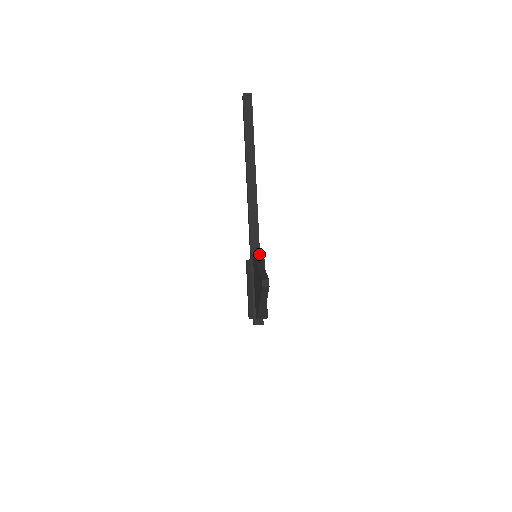
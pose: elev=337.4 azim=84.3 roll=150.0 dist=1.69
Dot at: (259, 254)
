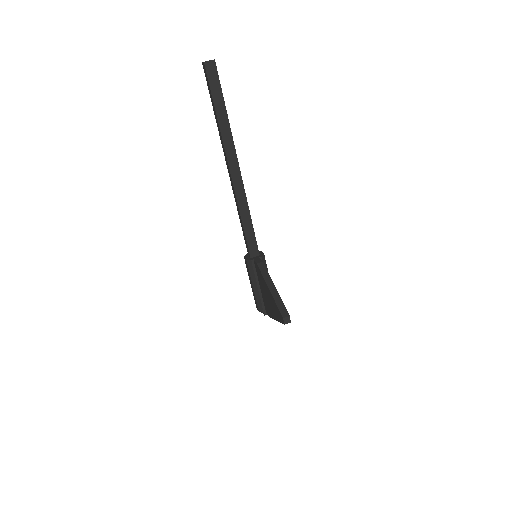
Dot at: (258, 251)
